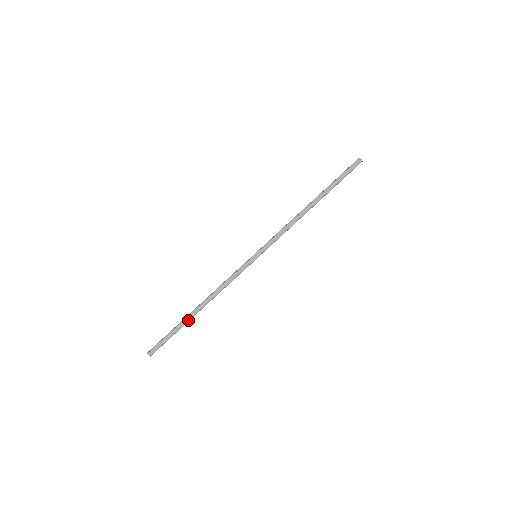
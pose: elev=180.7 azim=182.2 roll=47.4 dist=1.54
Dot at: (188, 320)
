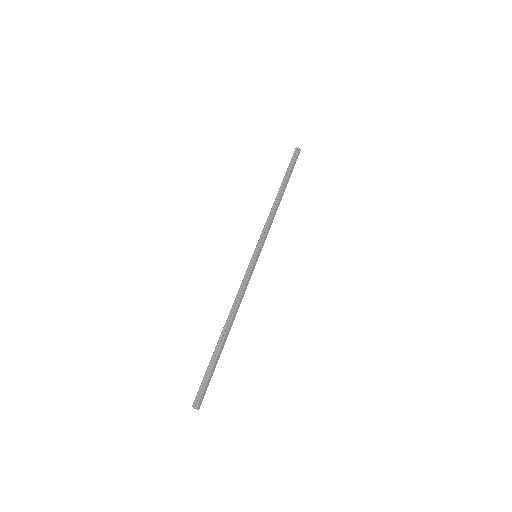
Dot at: occluded
